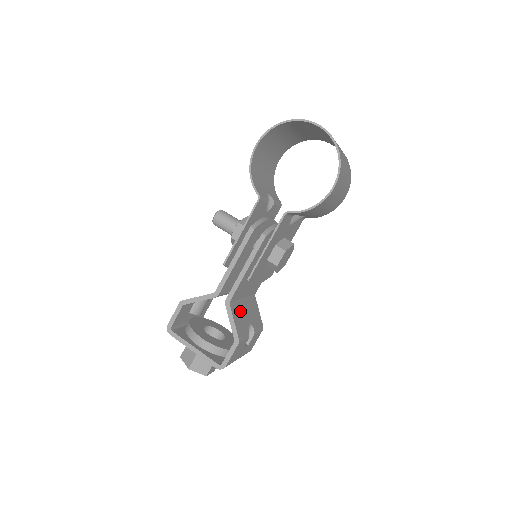
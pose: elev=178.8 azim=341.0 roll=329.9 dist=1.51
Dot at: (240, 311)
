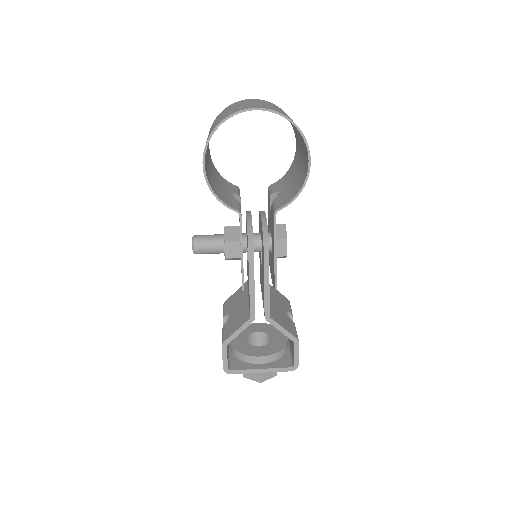
Dot at: (276, 312)
